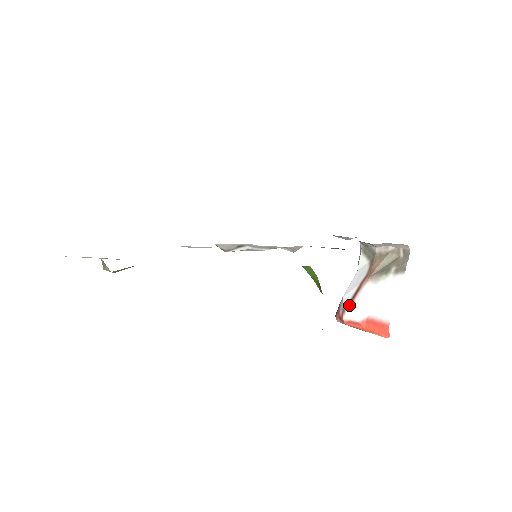
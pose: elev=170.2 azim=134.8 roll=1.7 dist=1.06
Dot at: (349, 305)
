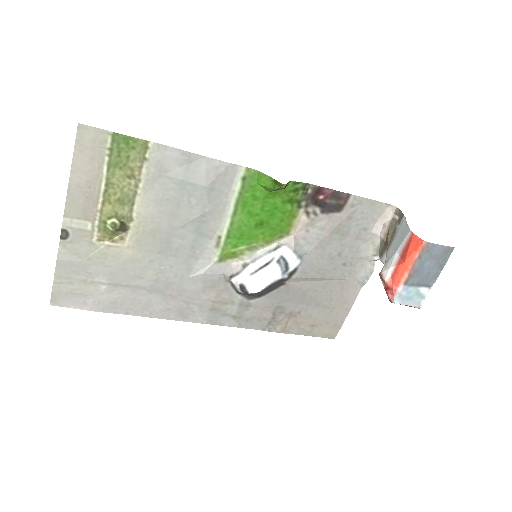
Dot at: (382, 269)
